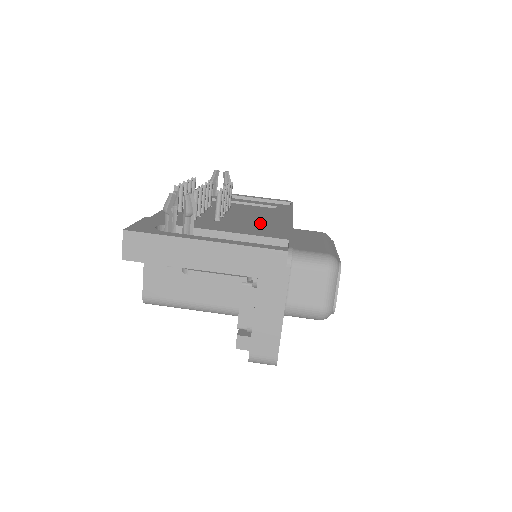
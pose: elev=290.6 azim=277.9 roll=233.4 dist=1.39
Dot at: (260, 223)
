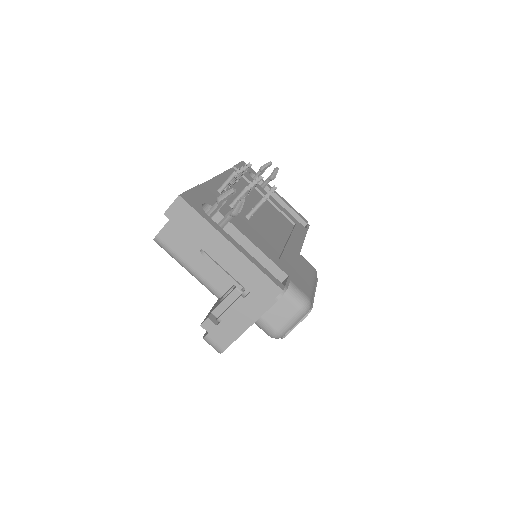
Dot at: (276, 240)
